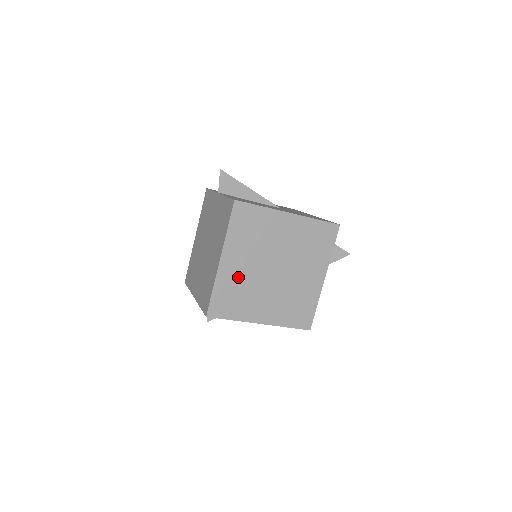
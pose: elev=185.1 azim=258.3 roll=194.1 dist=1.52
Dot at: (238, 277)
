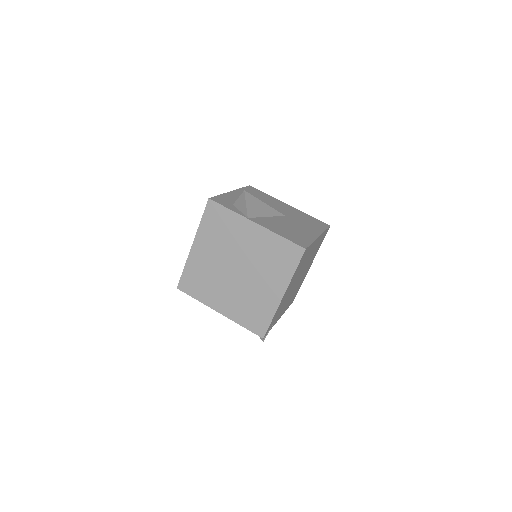
Dot at: (285, 299)
